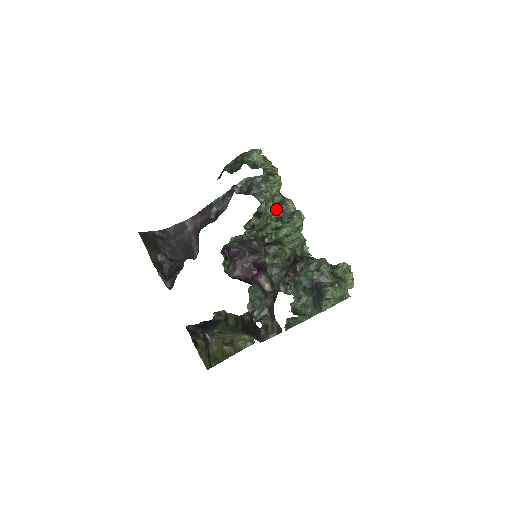
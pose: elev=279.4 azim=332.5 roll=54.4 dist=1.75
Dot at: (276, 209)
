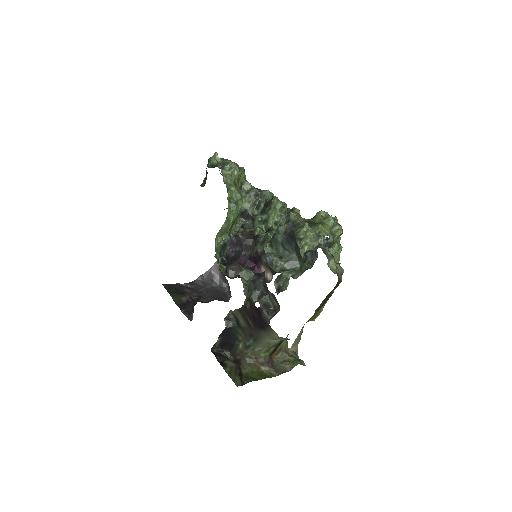
Dot at: (256, 203)
